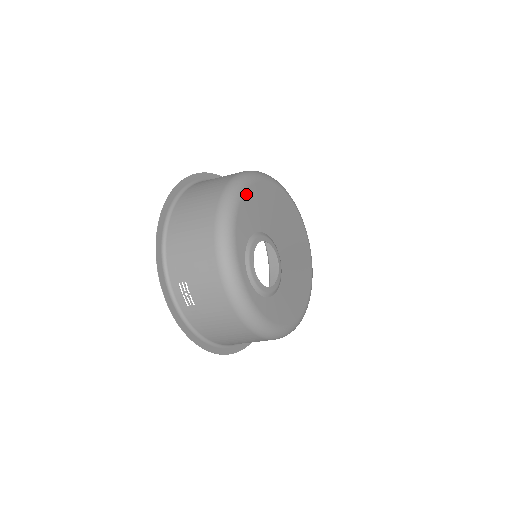
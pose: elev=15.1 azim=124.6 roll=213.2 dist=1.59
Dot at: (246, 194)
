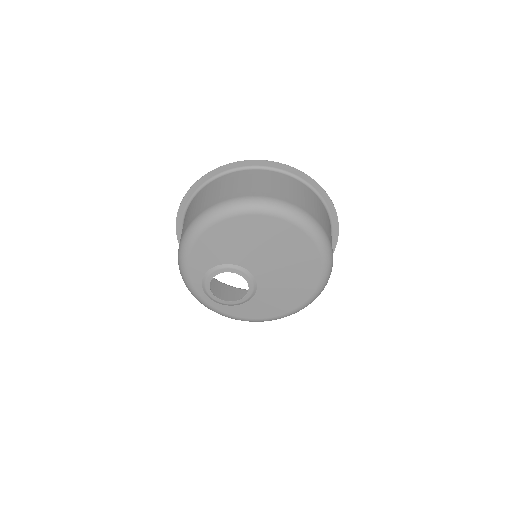
Dot at: (200, 239)
